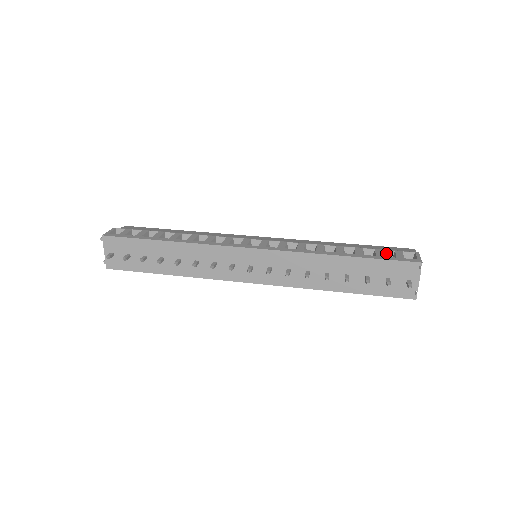
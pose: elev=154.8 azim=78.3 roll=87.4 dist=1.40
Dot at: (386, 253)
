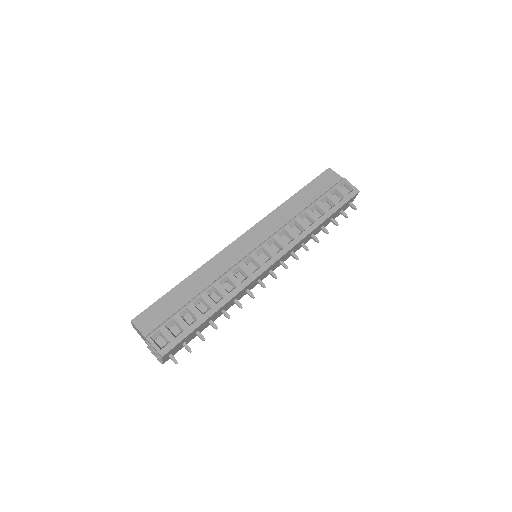
Dot at: (332, 193)
